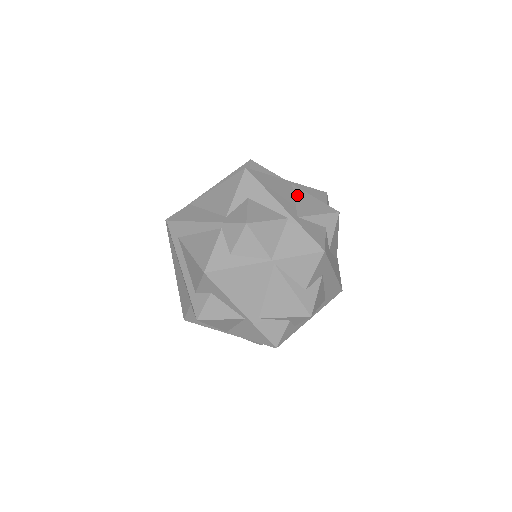
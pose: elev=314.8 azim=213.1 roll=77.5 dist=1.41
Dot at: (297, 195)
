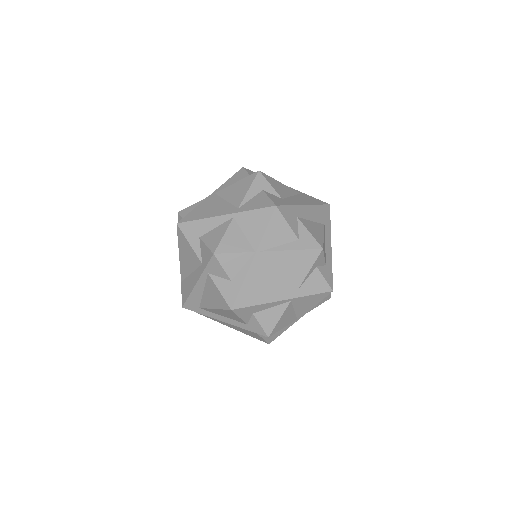
Dot at: (224, 196)
